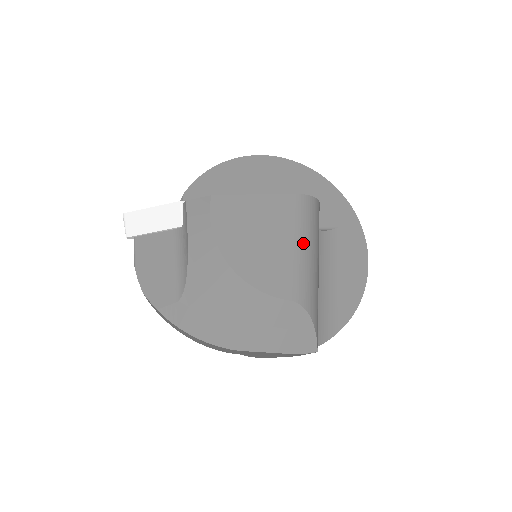
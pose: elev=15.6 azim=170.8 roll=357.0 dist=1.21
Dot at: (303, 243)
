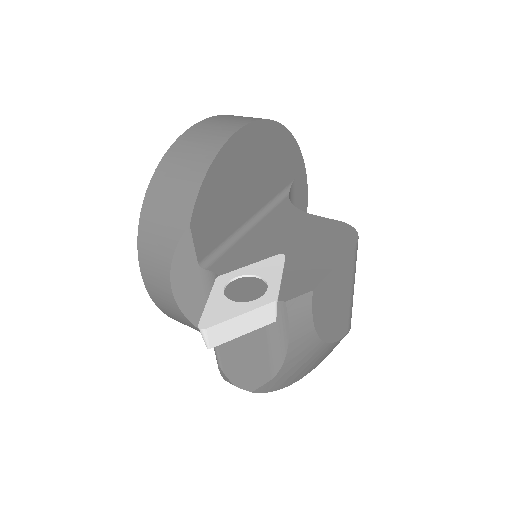
Dot at: (354, 283)
